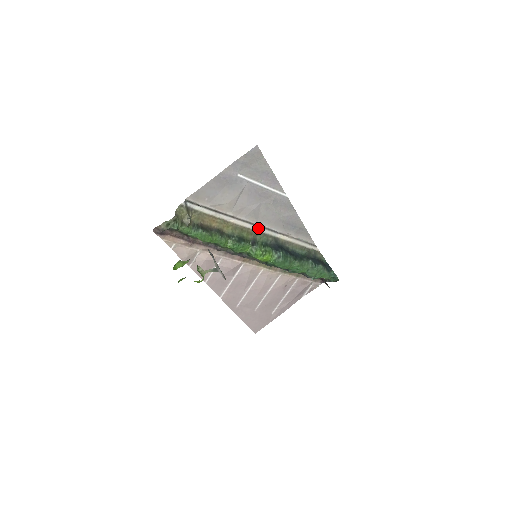
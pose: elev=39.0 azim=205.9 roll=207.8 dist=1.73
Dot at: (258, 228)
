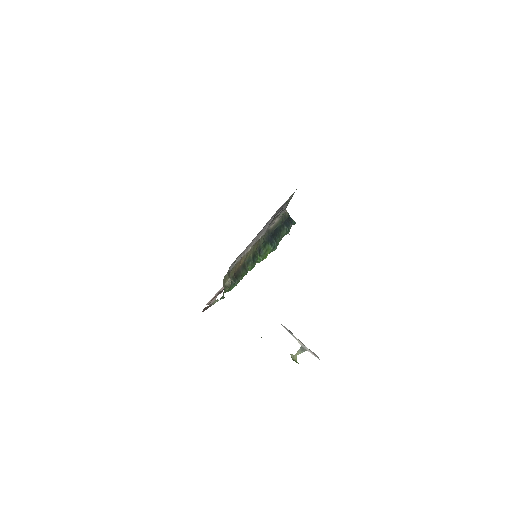
Dot at: (262, 235)
